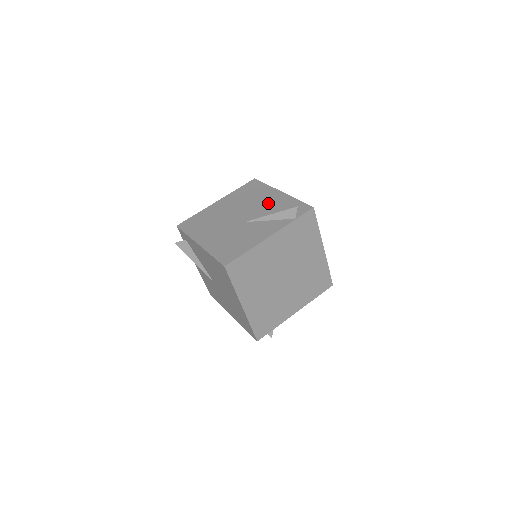
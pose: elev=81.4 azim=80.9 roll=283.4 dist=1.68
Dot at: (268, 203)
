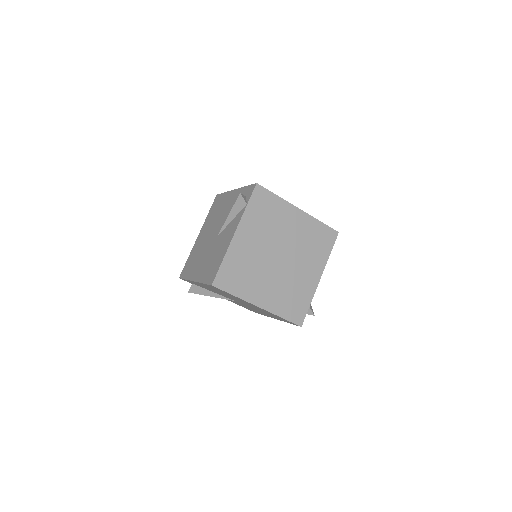
Dot at: (228, 207)
